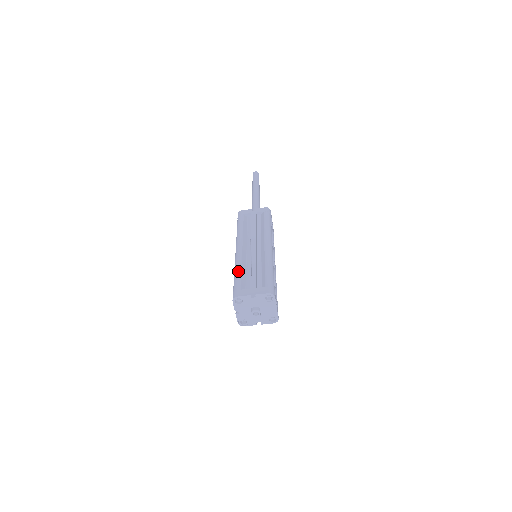
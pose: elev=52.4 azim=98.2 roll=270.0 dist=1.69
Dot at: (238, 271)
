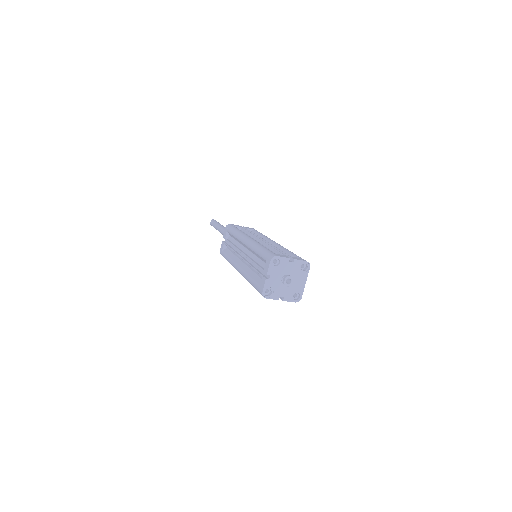
Dot at: (263, 246)
